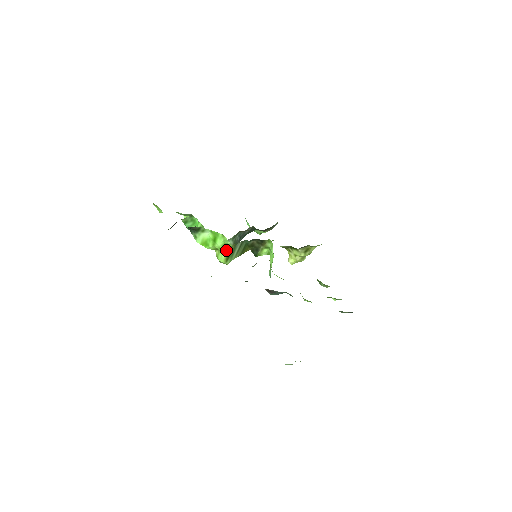
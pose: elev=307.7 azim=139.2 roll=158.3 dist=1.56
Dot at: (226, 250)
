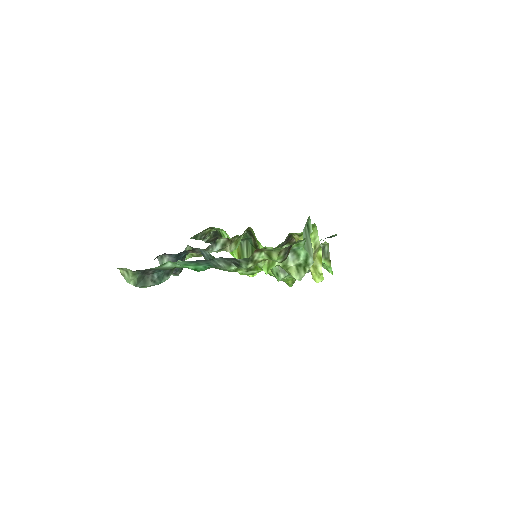
Dot at: (236, 252)
